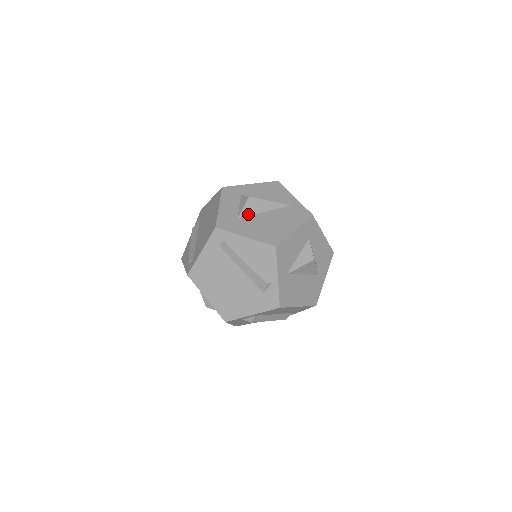
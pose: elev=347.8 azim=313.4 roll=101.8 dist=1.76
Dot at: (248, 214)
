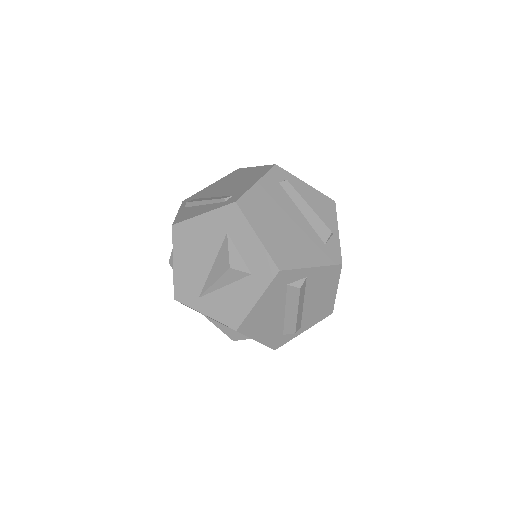
Dot at: occluded
